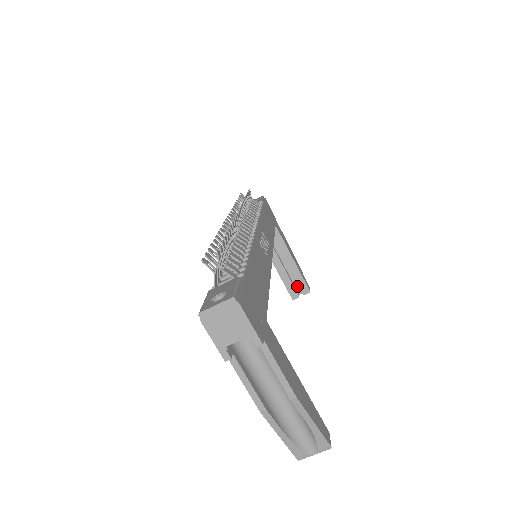
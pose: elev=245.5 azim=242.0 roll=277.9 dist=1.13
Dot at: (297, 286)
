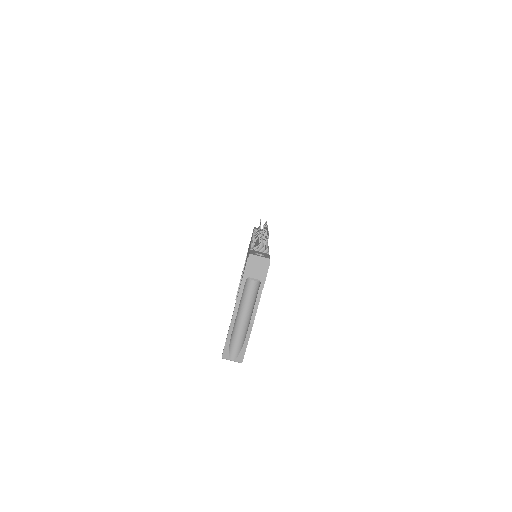
Dot at: occluded
